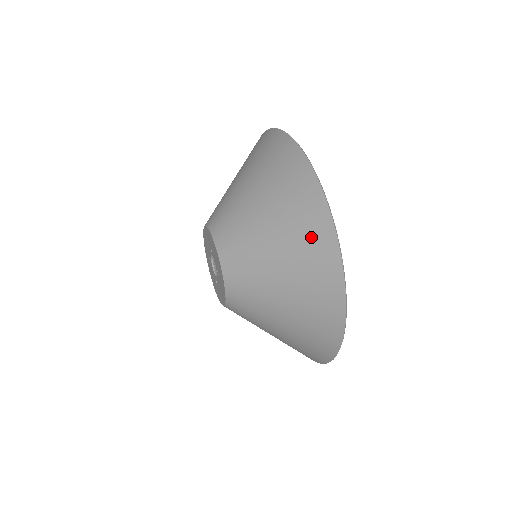
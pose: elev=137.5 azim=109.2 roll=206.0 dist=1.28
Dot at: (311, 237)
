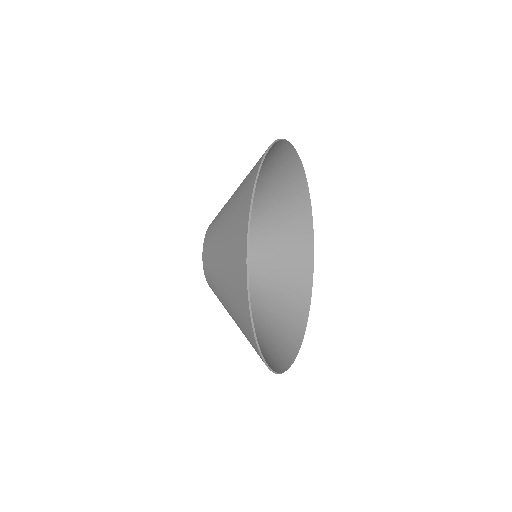
Dot at: occluded
